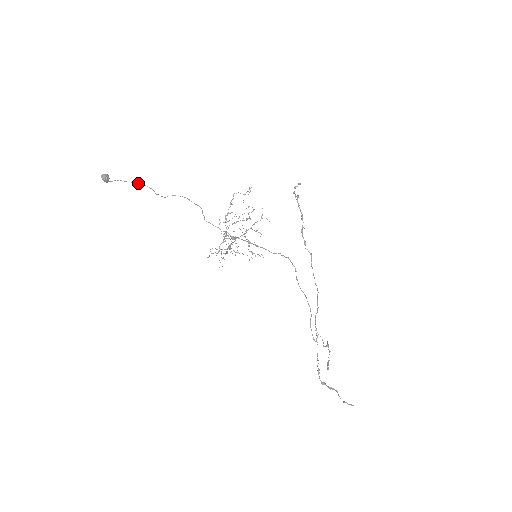
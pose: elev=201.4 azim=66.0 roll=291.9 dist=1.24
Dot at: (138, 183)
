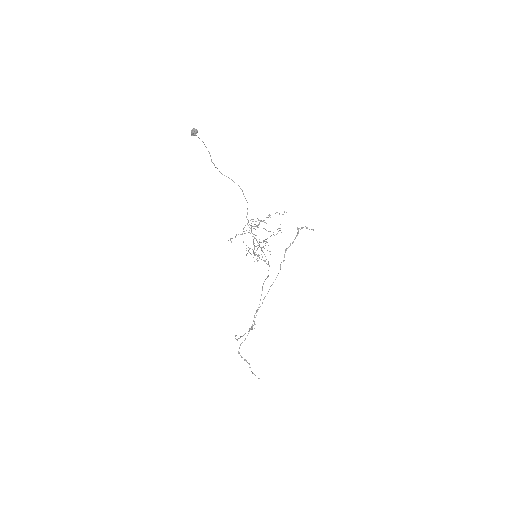
Dot at: occluded
